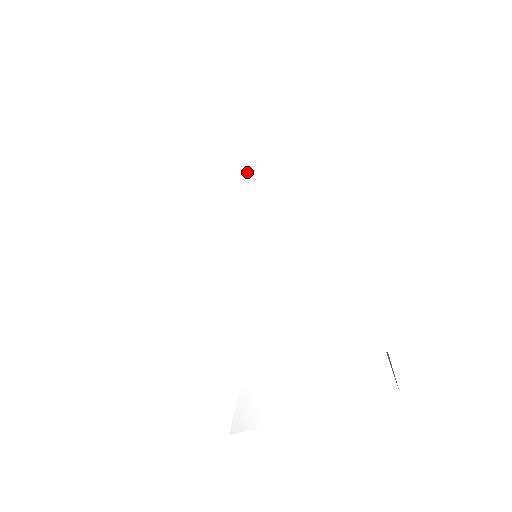
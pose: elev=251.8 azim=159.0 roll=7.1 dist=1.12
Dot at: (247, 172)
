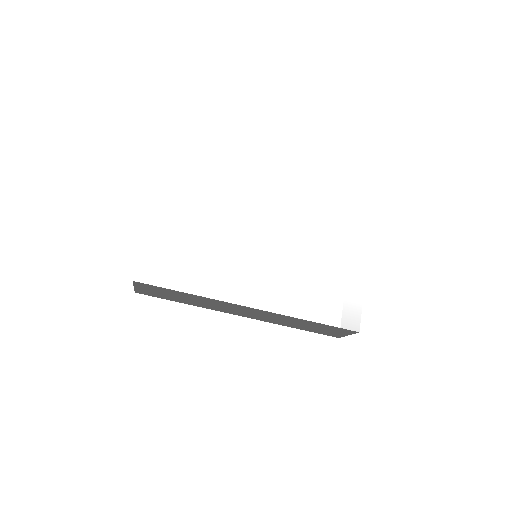
Dot at: (211, 217)
